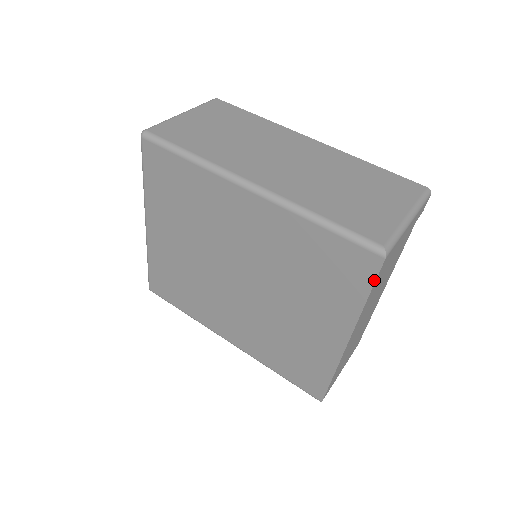
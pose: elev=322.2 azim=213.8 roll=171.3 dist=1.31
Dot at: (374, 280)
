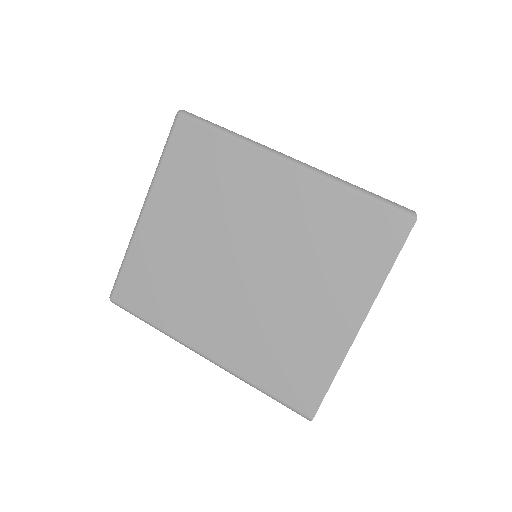
Dot at: (402, 244)
